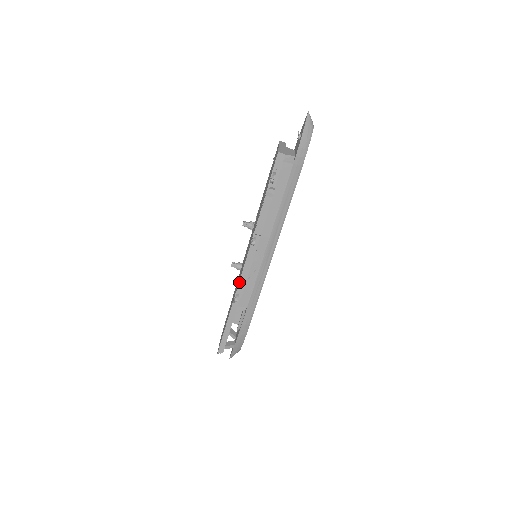
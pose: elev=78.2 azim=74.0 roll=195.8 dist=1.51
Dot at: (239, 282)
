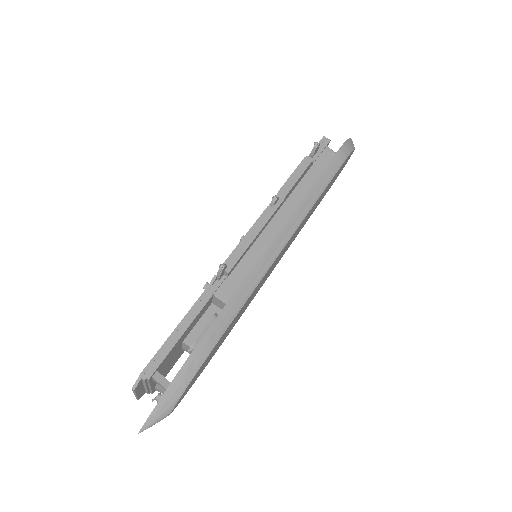
Dot at: (234, 249)
